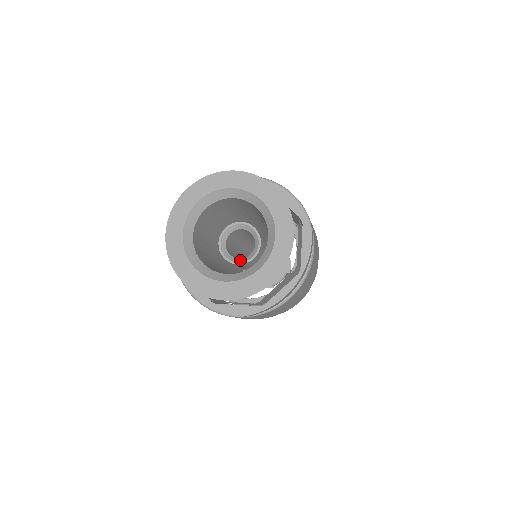
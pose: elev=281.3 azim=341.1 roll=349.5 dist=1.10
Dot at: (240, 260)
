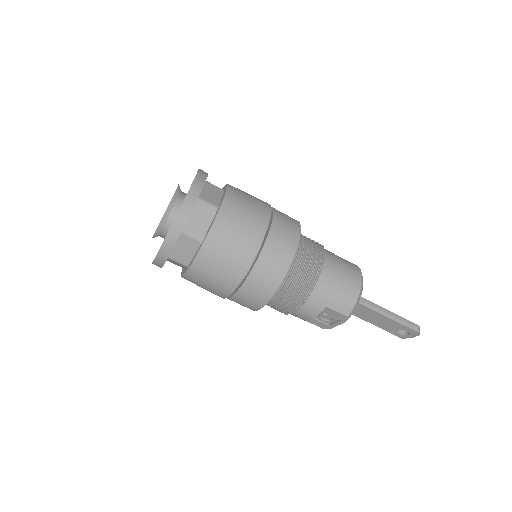
Dot at: occluded
